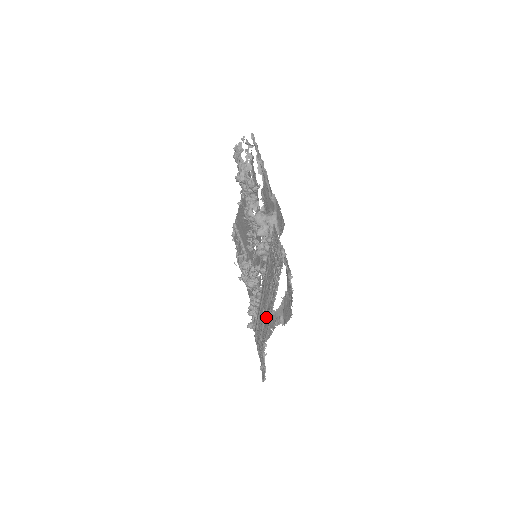
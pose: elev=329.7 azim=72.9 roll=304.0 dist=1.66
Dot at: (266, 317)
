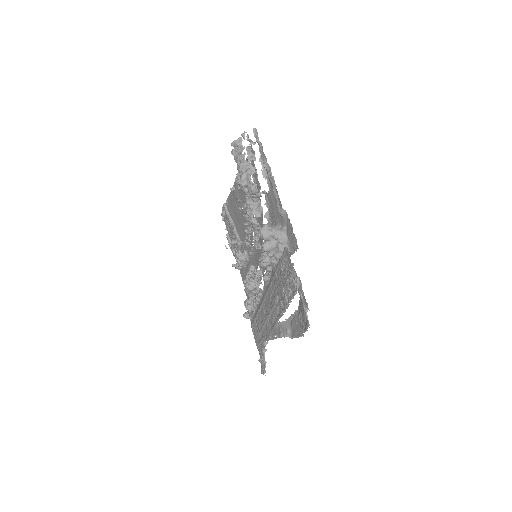
Dot at: (268, 320)
